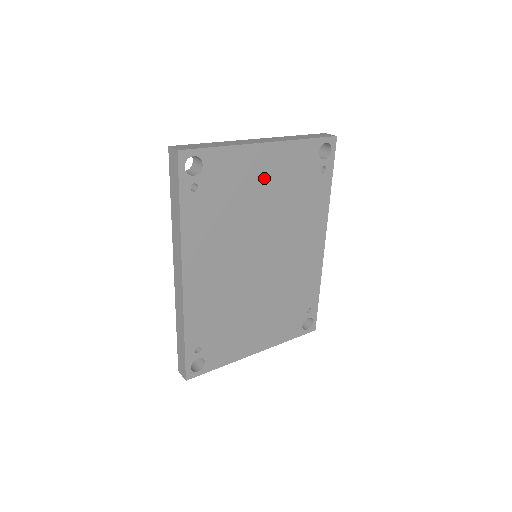
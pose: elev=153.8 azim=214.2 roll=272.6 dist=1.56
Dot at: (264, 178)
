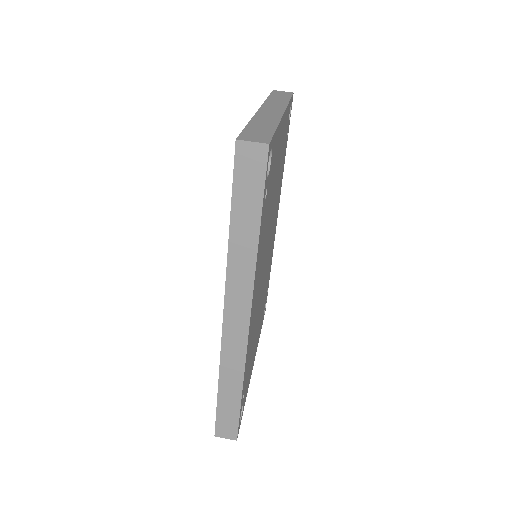
Dot at: (278, 158)
